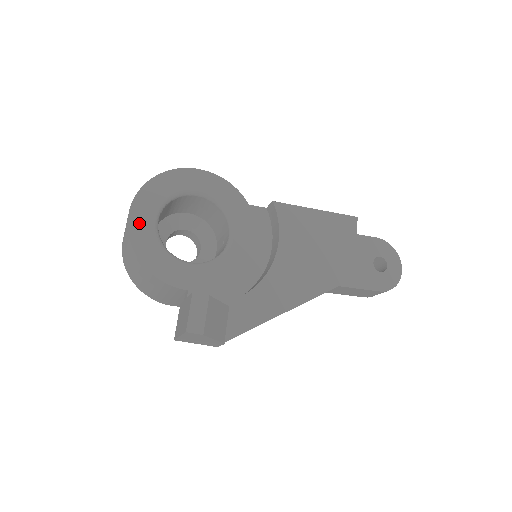
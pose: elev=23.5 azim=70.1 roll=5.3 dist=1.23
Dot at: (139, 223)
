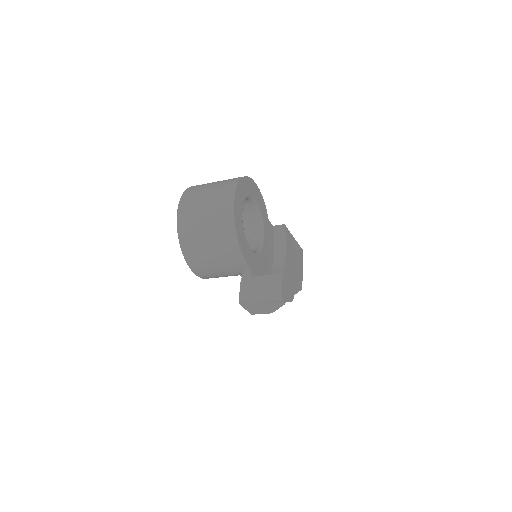
Dot at: (237, 209)
